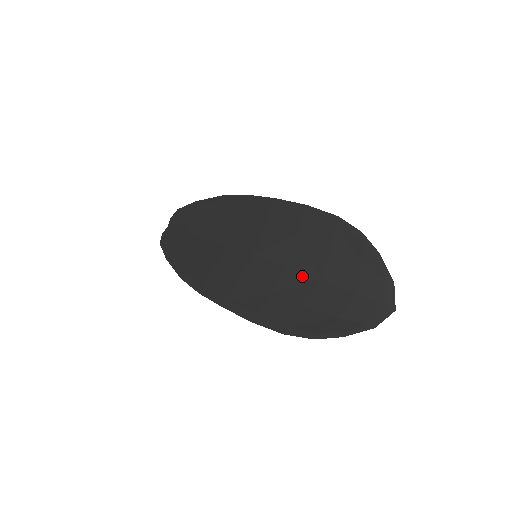
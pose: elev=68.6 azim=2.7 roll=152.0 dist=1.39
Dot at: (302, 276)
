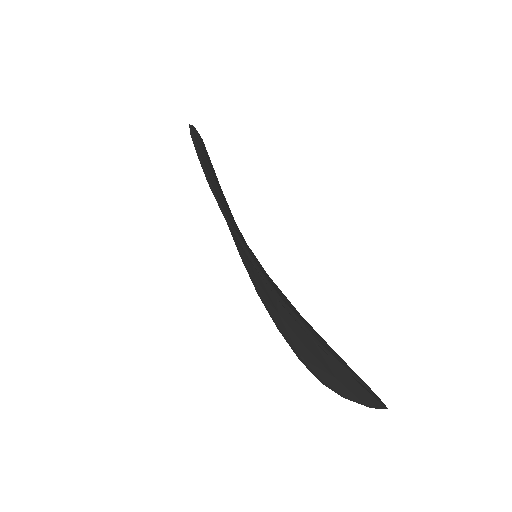
Dot at: occluded
